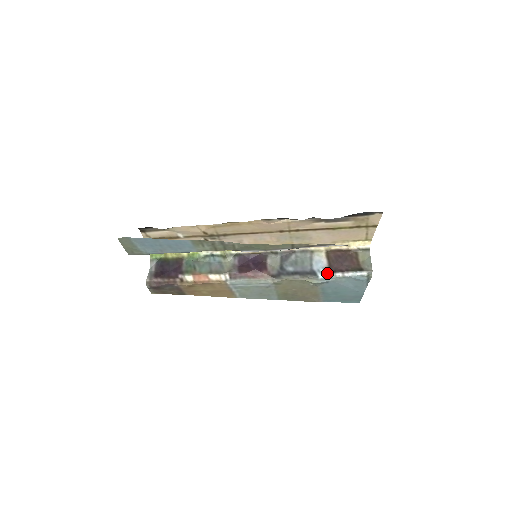
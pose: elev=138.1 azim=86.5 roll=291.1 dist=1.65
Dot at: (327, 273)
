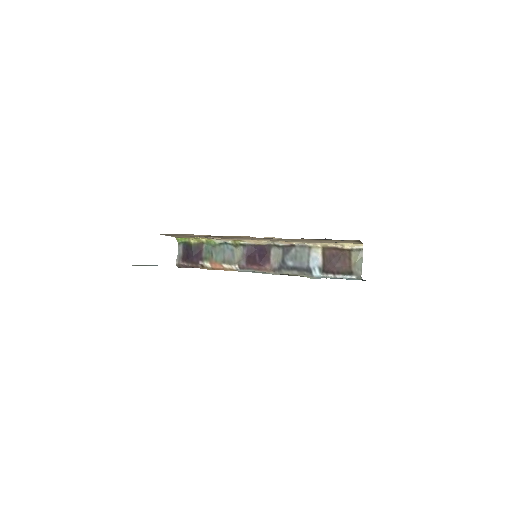
Dot at: (320, 273)
